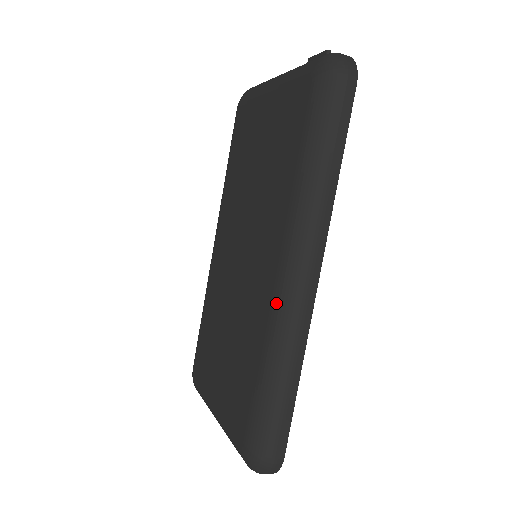
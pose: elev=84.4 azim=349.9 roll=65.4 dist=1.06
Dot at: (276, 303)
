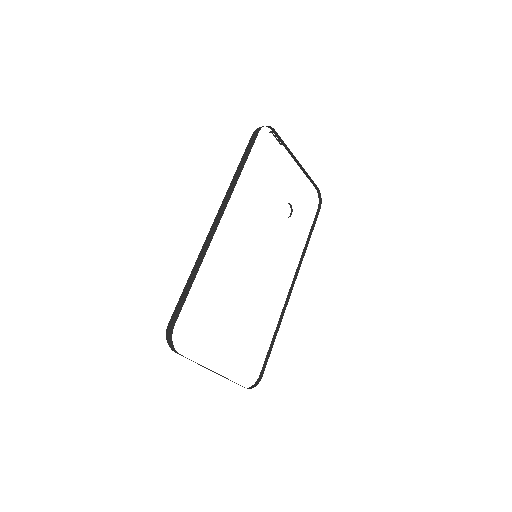
Dot at: occluded
